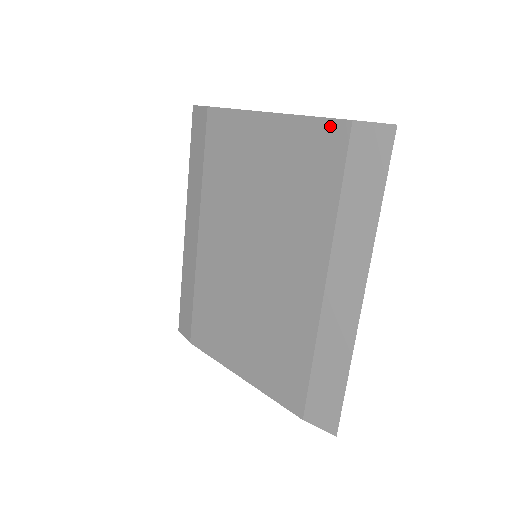
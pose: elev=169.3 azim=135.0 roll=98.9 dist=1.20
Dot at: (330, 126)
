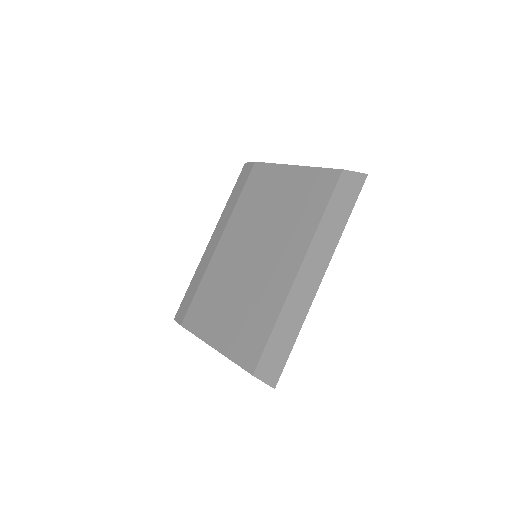
Dot at: (329, 173)
